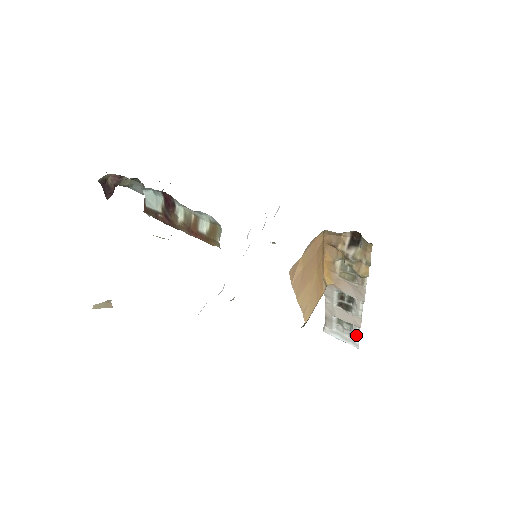
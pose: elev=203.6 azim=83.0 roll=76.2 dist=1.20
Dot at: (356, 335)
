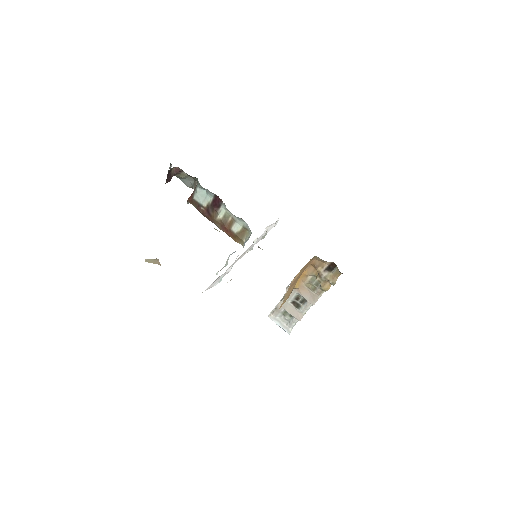
Dot at: (292, 325)
